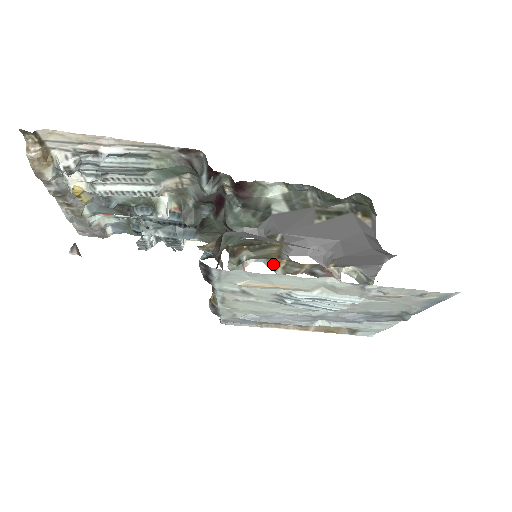
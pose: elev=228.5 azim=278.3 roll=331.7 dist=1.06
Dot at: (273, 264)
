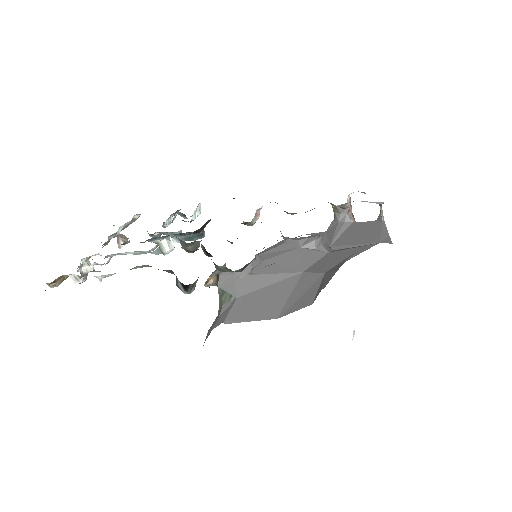
Dot at: occluded
